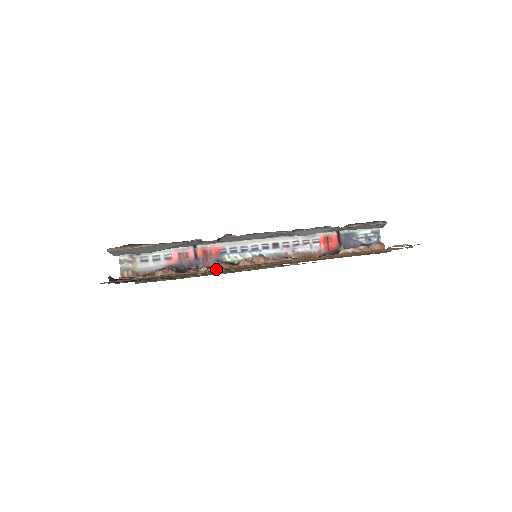
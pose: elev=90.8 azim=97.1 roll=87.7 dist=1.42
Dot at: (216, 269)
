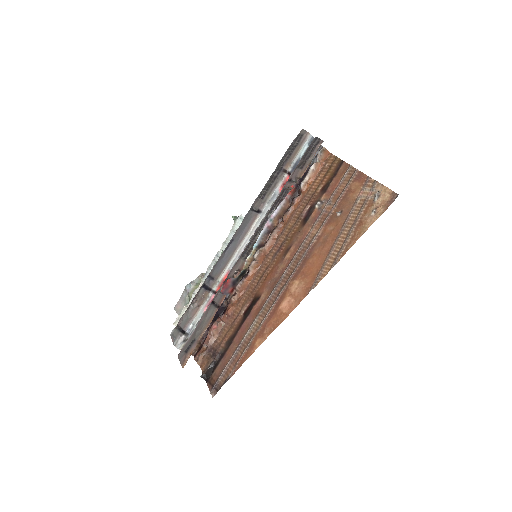
Dot at: (265, 319)
